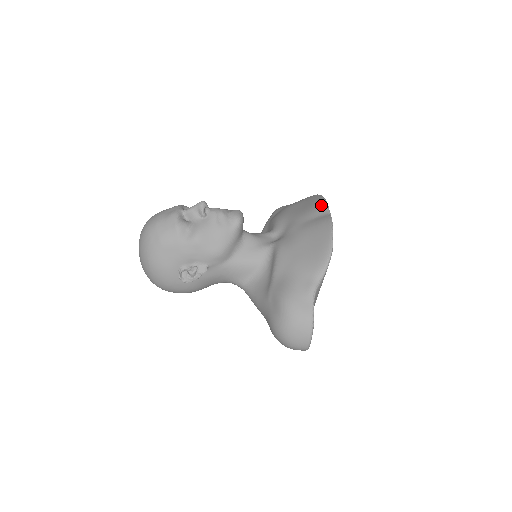
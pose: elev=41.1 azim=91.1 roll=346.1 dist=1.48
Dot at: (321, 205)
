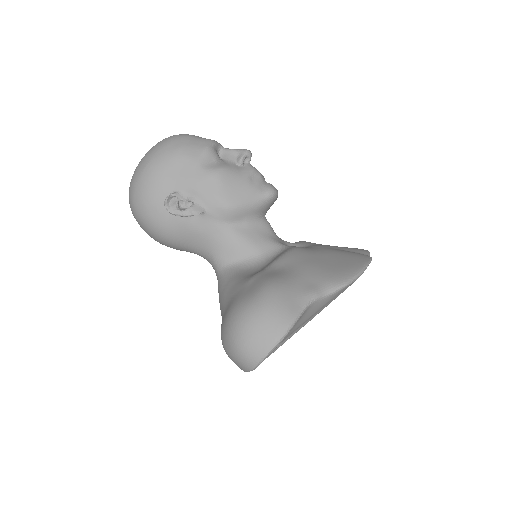
Dot at: (362, 249)
